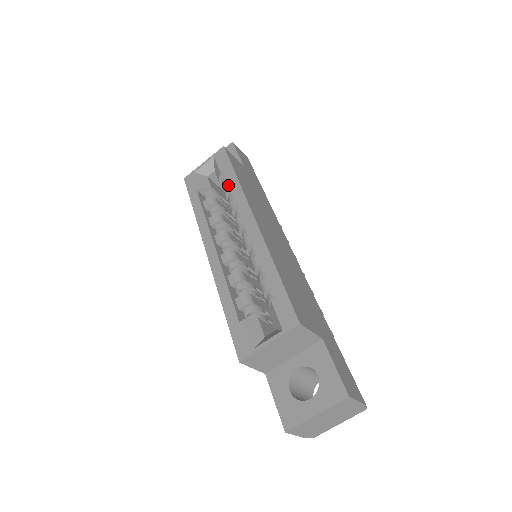
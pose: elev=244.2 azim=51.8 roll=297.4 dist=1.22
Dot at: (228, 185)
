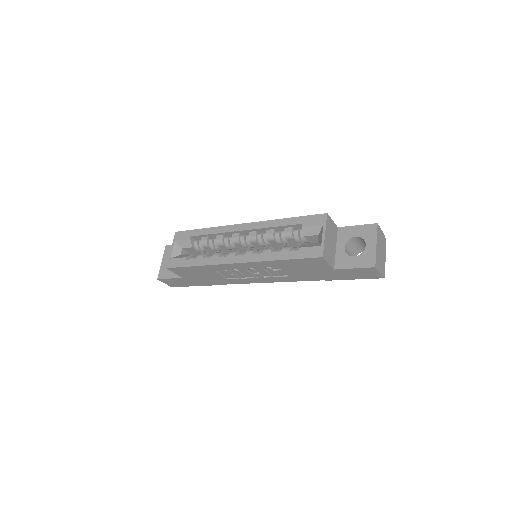
Dot at: (203, 239)
